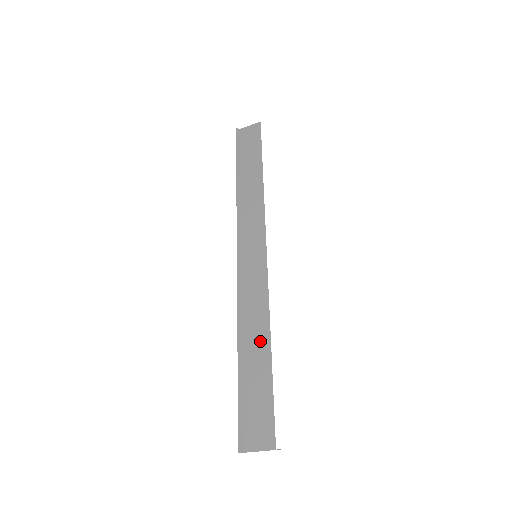
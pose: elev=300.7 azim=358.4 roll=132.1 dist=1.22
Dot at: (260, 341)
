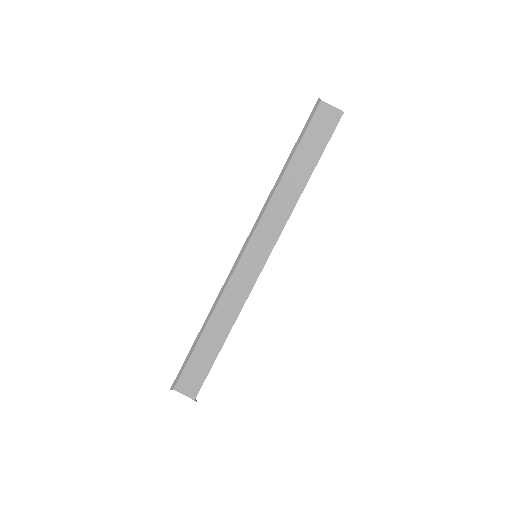
Dot at: (222, 329)
